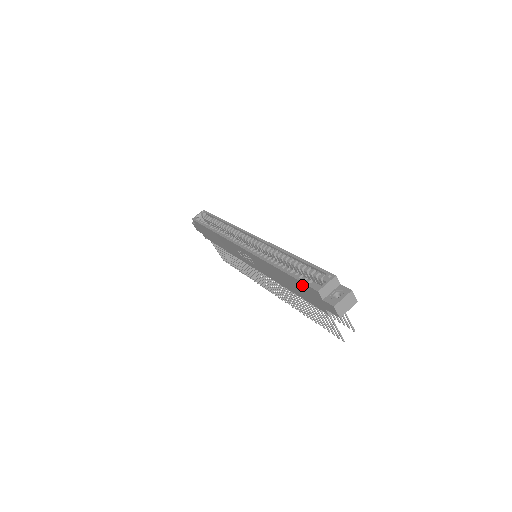
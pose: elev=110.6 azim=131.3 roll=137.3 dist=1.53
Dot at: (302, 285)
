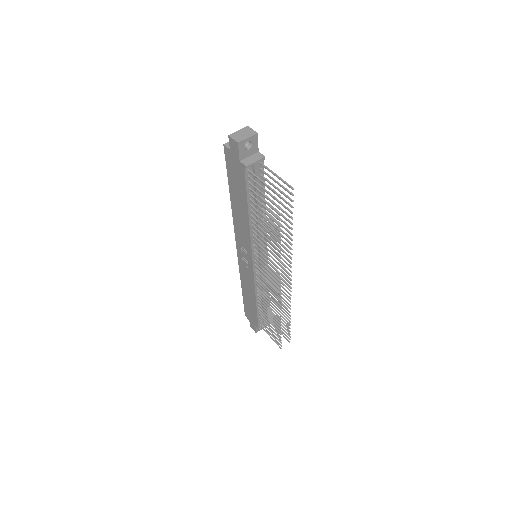
Dot at: (229, 170)
